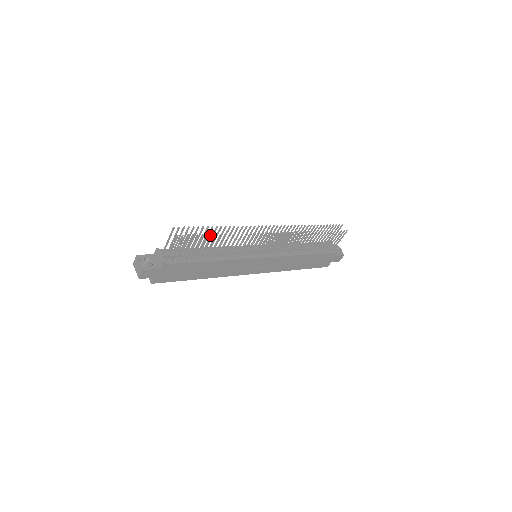
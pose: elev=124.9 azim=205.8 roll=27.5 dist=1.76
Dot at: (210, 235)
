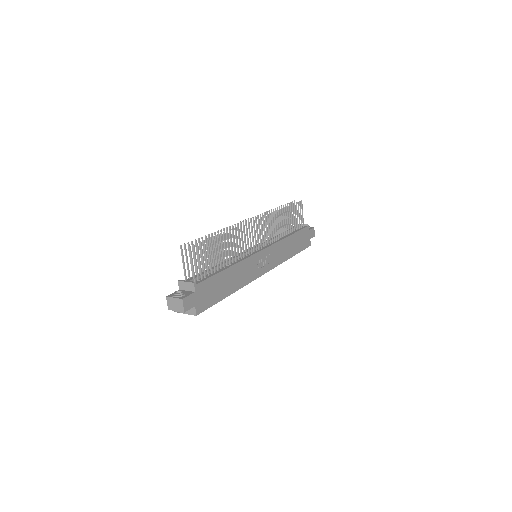
Dot at: (213, 239)
